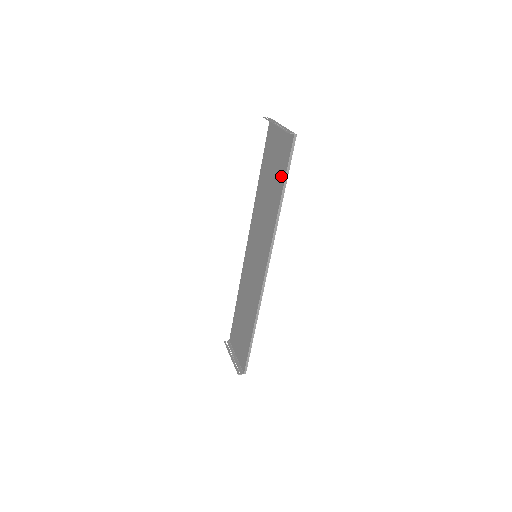
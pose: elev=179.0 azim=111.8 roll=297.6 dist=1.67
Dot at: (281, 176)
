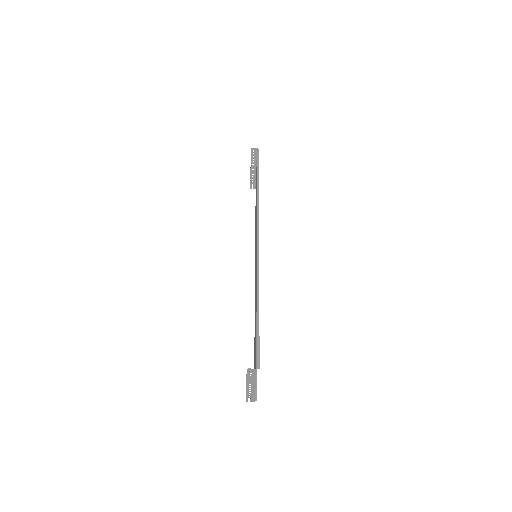
Dot at: occluded
